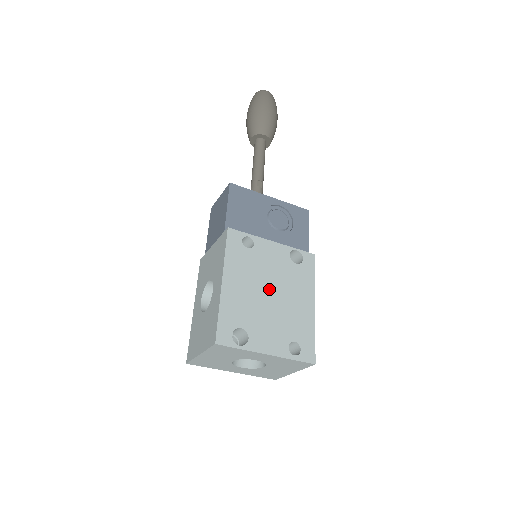
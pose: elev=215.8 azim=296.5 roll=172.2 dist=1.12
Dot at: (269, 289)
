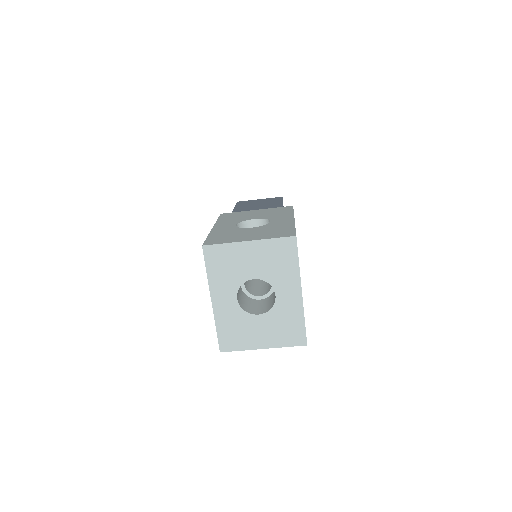
Dot at: occluded
